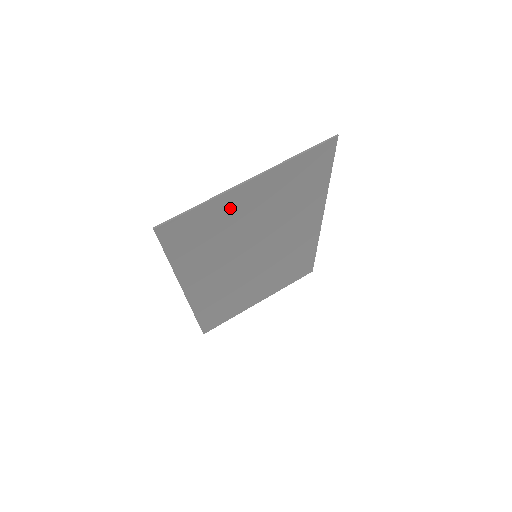
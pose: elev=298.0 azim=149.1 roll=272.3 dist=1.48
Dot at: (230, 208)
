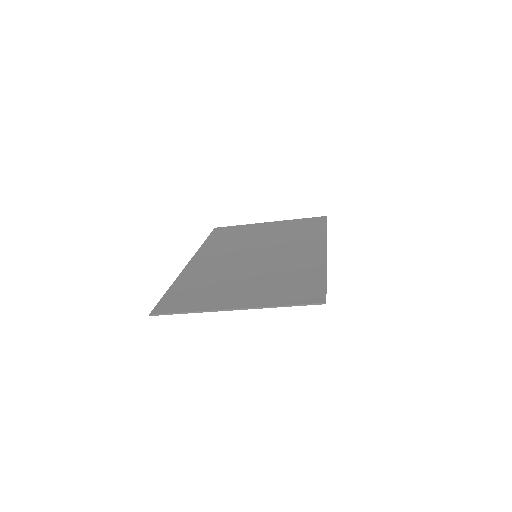
Dot at: (218, 300)
